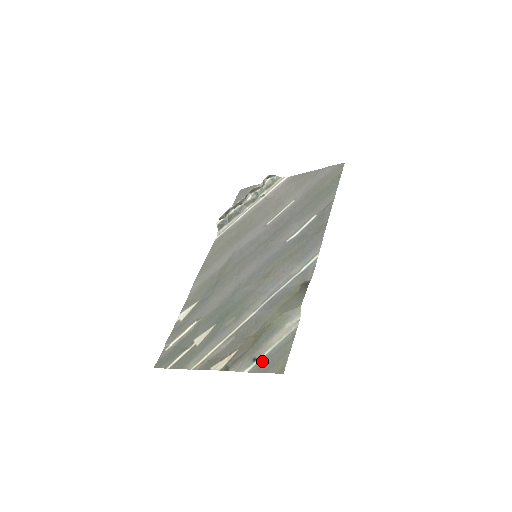
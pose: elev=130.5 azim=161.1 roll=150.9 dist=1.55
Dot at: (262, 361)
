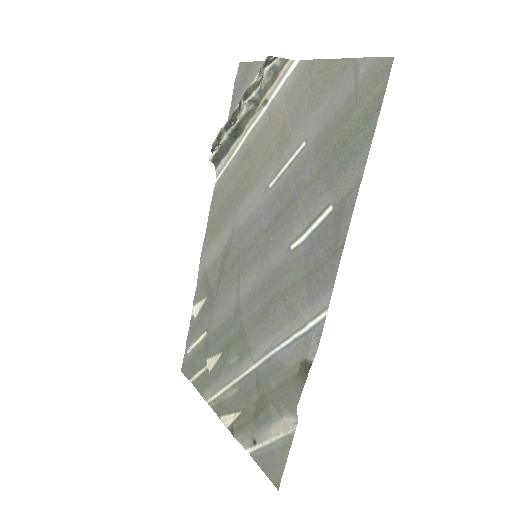
Dot at: (260, 452)
